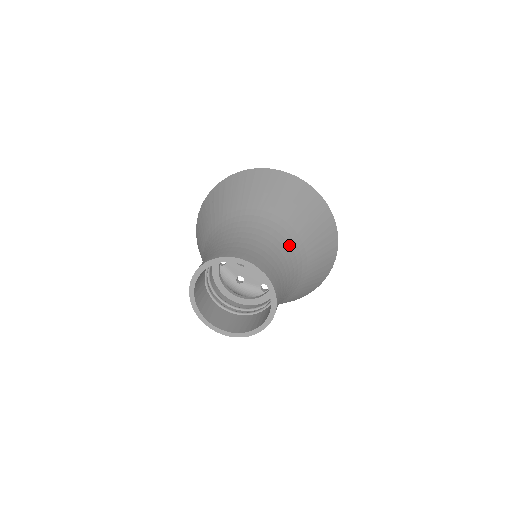
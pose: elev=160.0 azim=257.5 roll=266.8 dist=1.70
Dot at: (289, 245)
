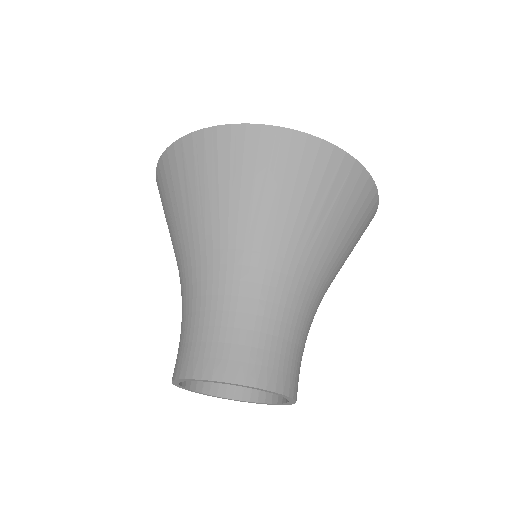
Dot at: (304, 285)
